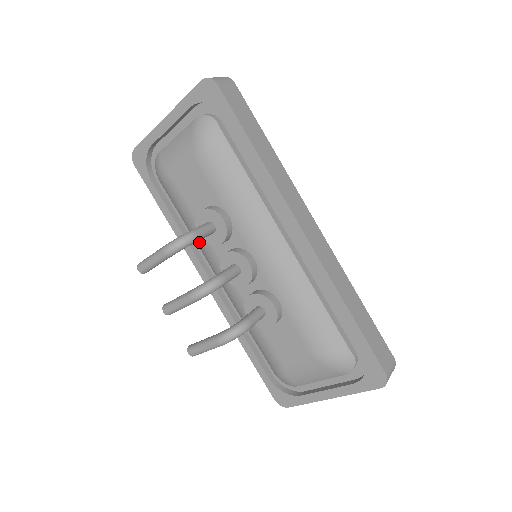
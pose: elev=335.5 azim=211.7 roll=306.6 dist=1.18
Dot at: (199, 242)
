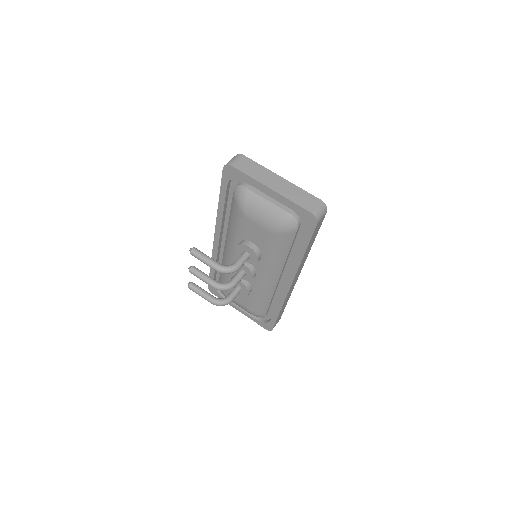
Dot at: (231, 237)
